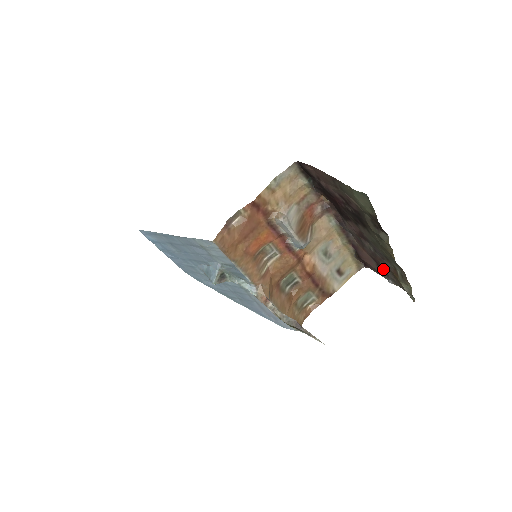
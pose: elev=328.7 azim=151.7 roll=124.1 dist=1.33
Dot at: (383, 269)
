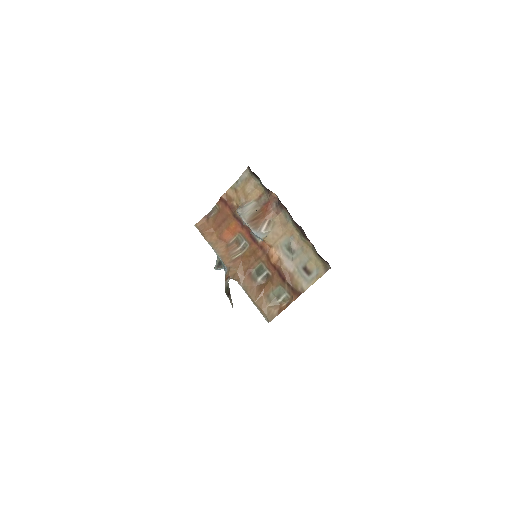
Dot at: occluded
